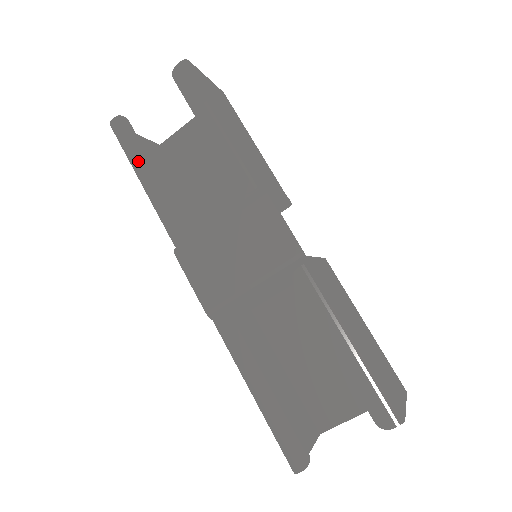
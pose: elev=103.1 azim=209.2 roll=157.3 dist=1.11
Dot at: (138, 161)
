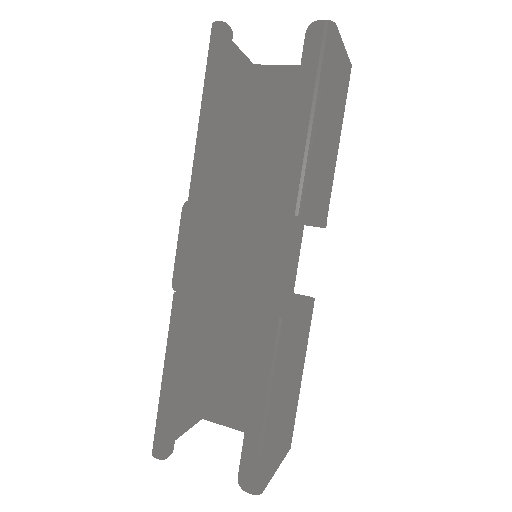
Dot at: (212, 89)
